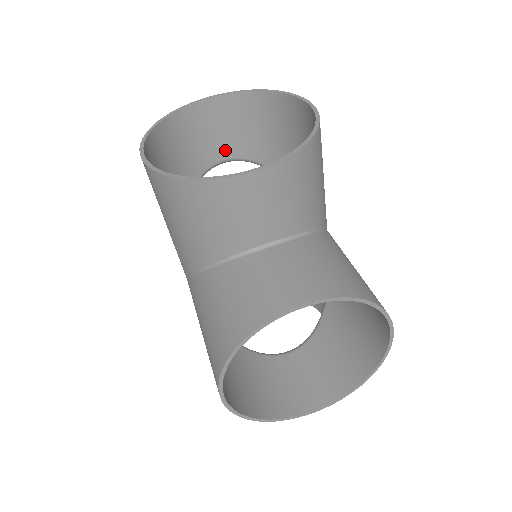
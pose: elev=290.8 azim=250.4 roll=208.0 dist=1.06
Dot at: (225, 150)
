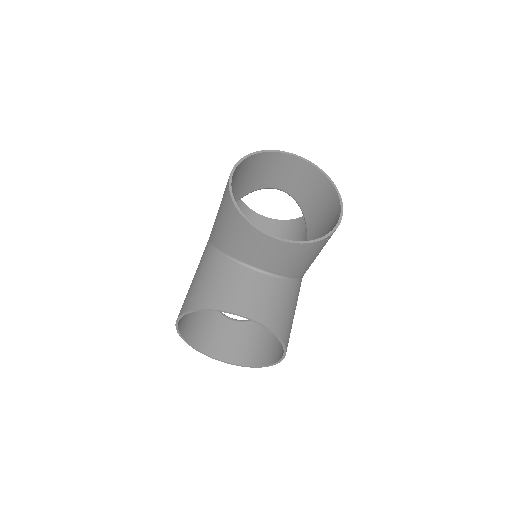
Dot at: (286, 186)
